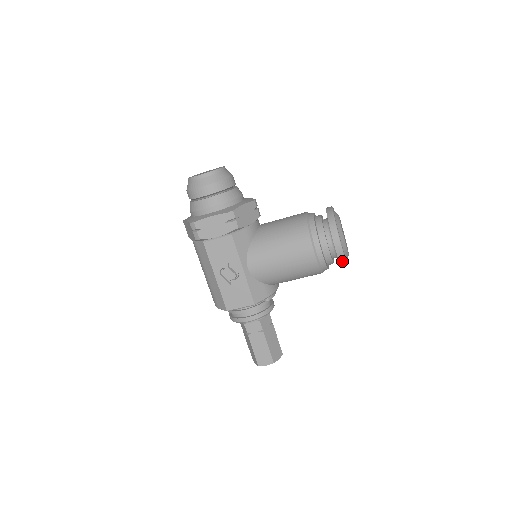
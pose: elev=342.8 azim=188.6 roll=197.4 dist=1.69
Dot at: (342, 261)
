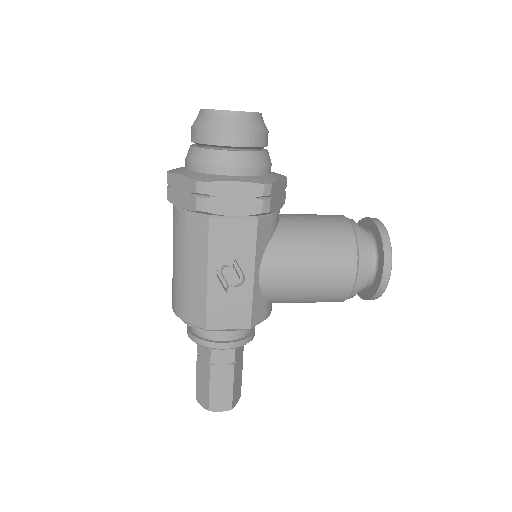
Dot at: (378, 294)
